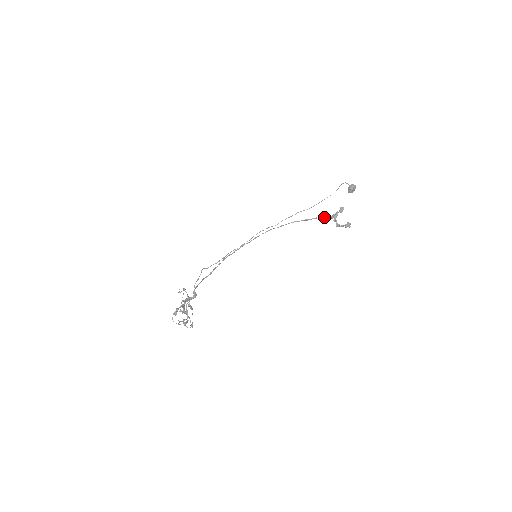
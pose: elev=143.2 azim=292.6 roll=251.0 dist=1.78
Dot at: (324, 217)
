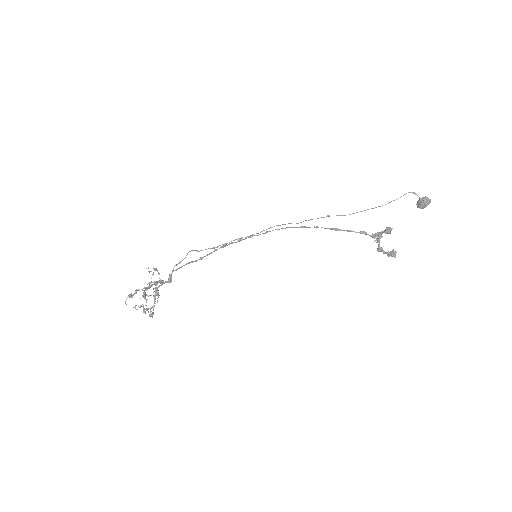
Dot at: (362, 232)
